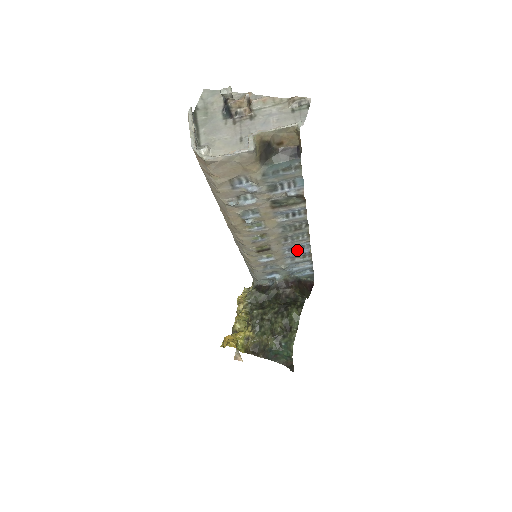
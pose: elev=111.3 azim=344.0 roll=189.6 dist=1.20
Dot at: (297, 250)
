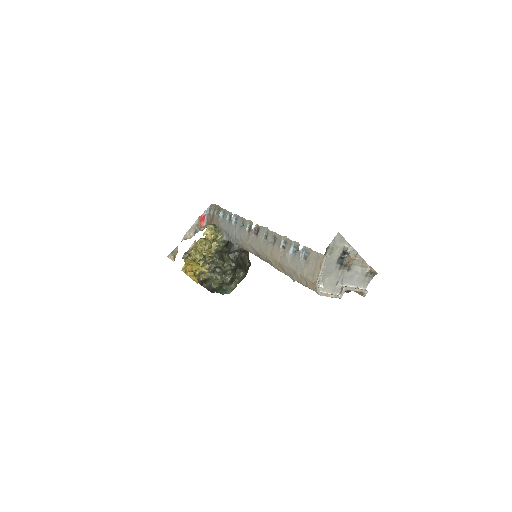
Dot at: occluded
